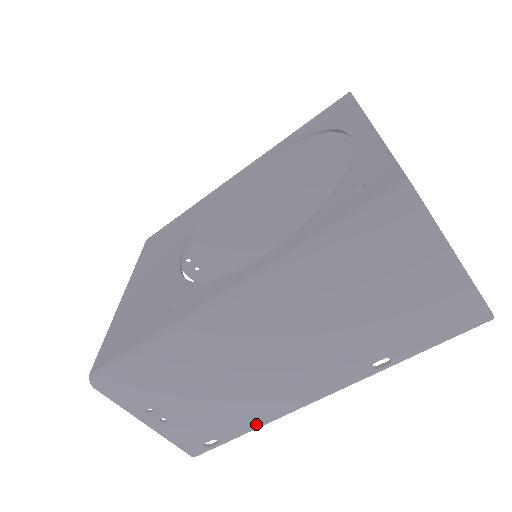
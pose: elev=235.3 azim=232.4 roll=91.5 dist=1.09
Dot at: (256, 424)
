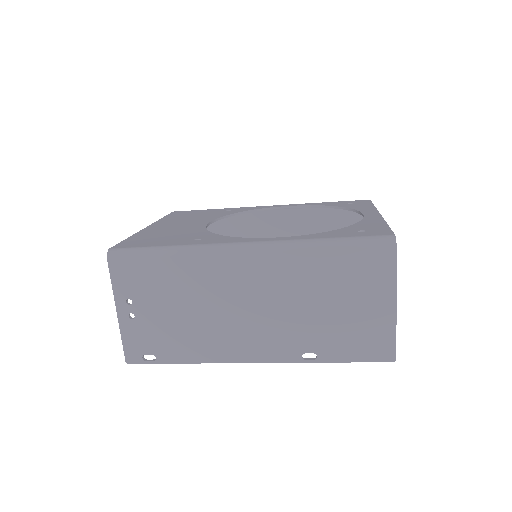
Dot at: (194, 359)
